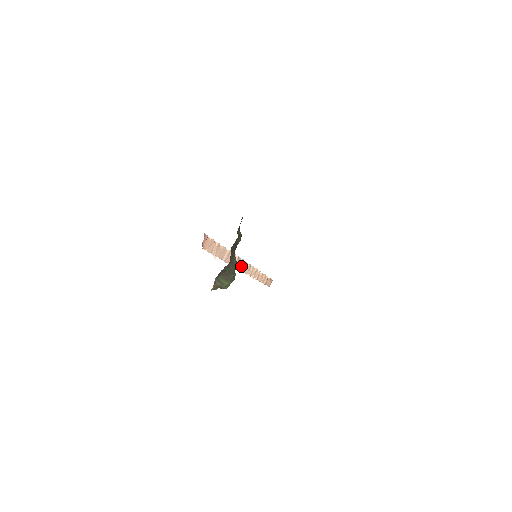
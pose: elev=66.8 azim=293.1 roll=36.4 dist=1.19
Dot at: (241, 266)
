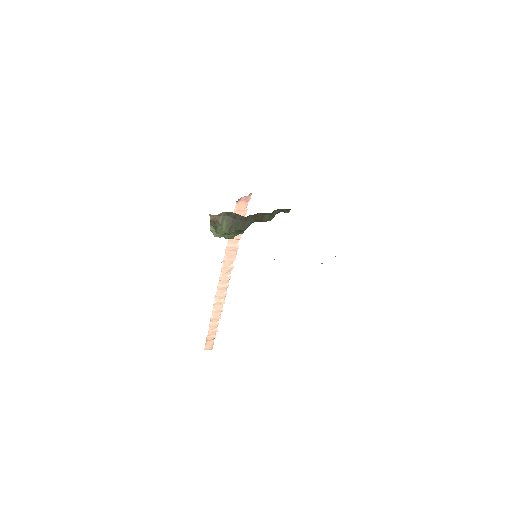
Dot at: (223, 280)
